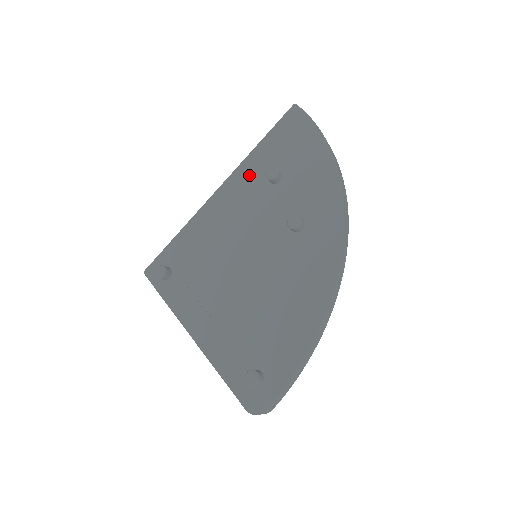
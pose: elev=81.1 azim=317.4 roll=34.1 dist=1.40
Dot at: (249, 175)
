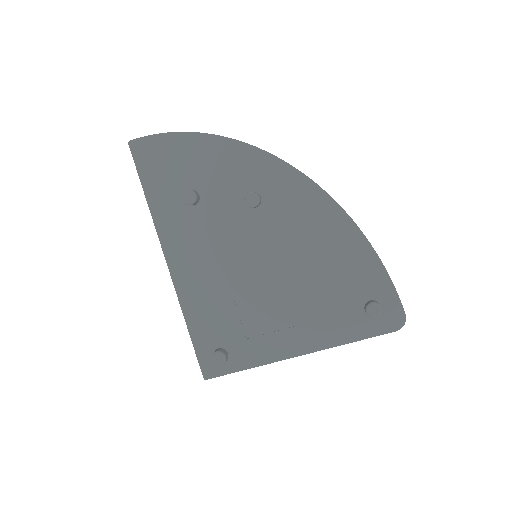
Dot at: (173, 222)
